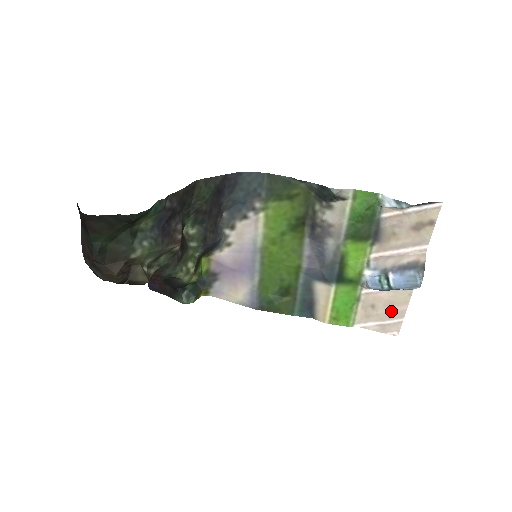
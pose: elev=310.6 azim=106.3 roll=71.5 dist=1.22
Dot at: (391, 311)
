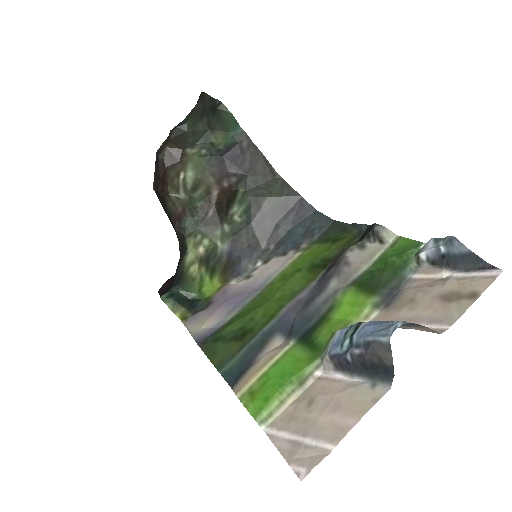
Dot at: (328, 420)
